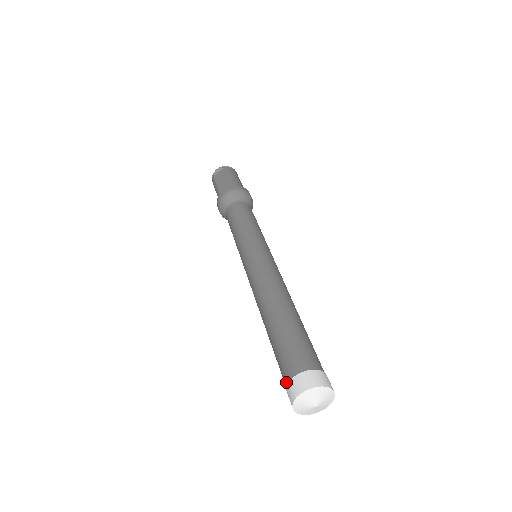
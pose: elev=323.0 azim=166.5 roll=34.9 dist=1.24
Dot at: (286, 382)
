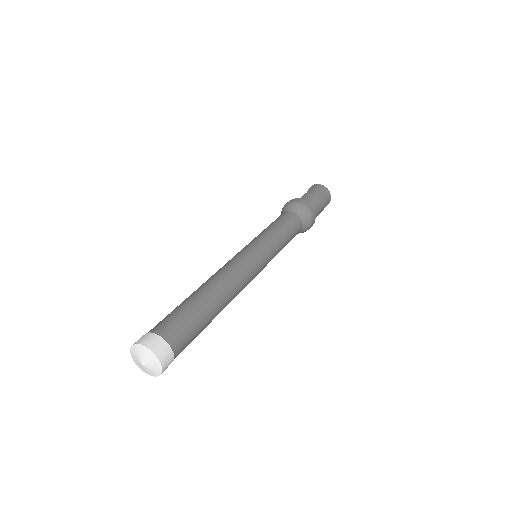
Dot at: occluded
